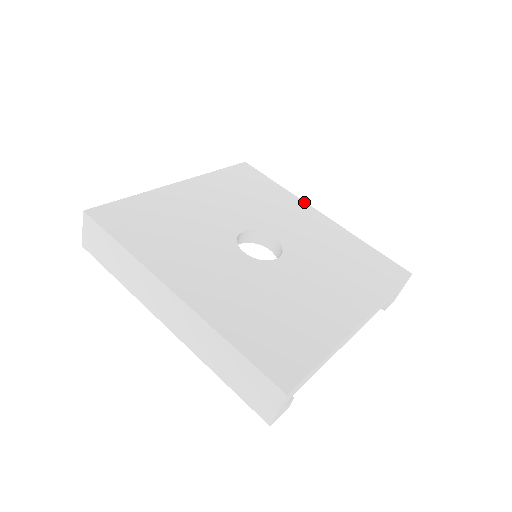
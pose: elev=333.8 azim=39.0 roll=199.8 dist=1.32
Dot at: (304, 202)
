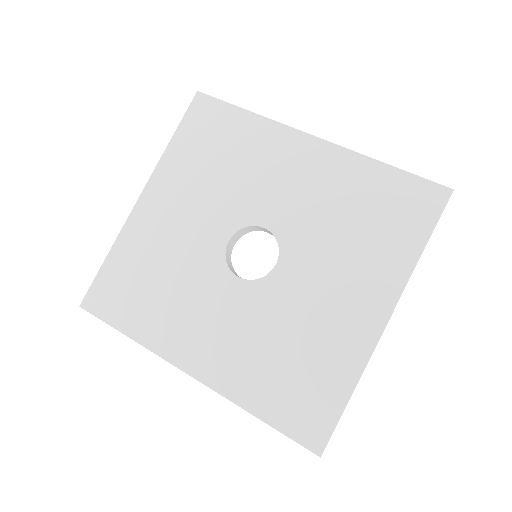
Dot at: (287, 127)
